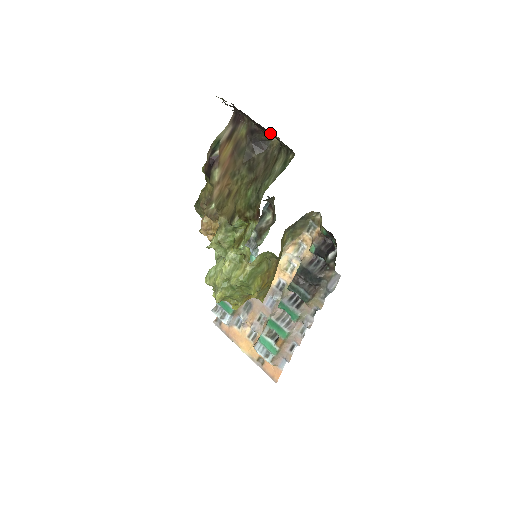
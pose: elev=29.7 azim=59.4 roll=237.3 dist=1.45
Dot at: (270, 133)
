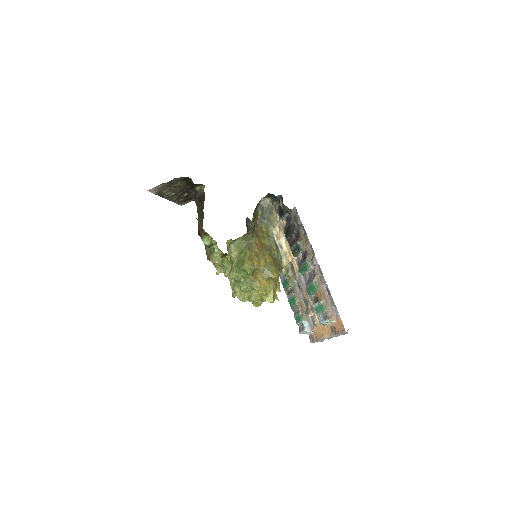
Dot at: (186, 185)
